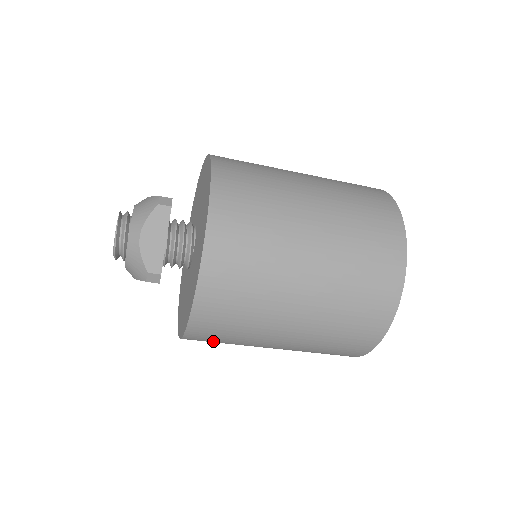
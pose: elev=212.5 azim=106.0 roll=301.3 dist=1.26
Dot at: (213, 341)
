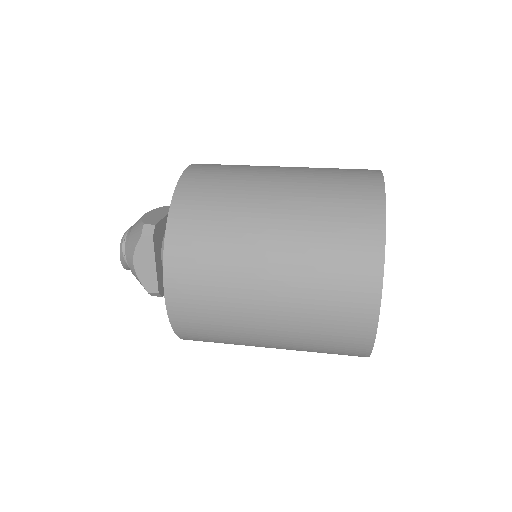
Dot at: occluded
